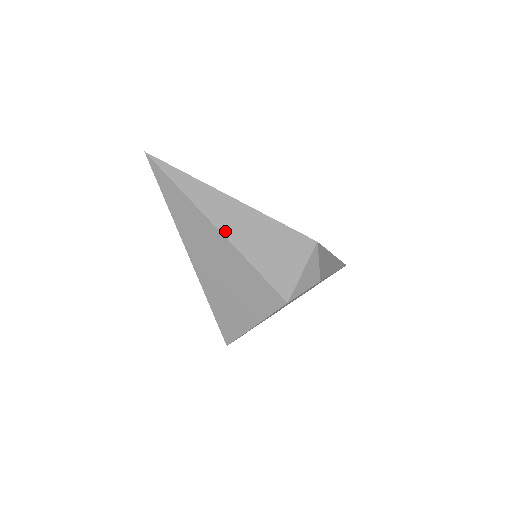
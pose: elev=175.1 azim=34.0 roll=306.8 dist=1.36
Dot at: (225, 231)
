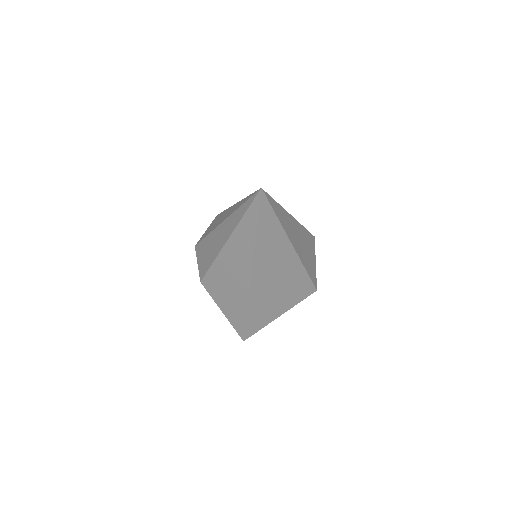
Dot at: (296, 248)
